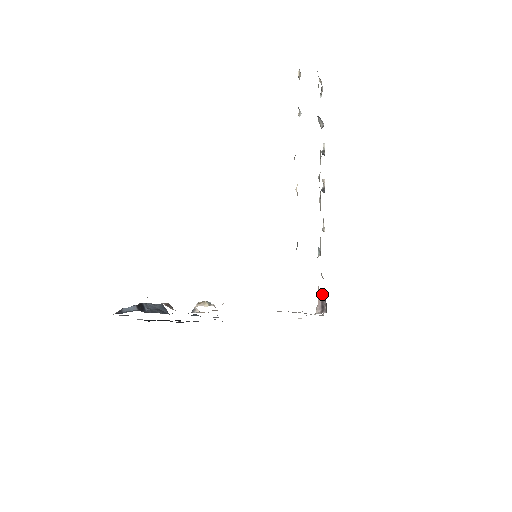
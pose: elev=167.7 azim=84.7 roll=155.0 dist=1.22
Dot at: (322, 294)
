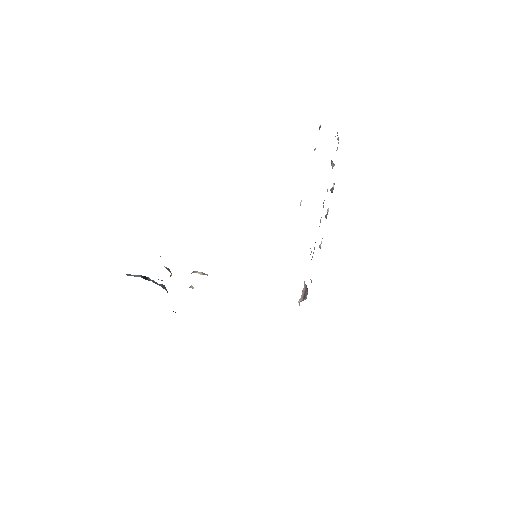
Dot at: (306, 286)
